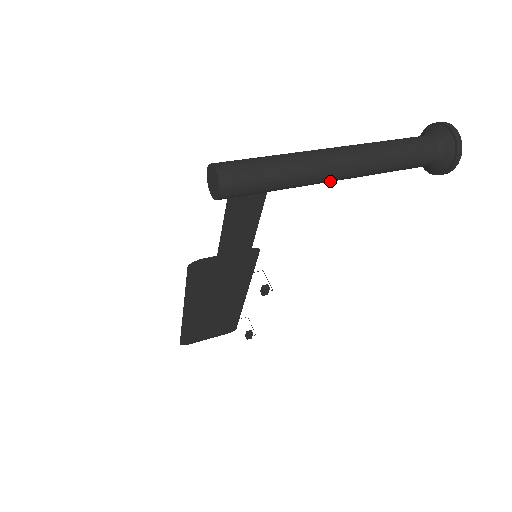
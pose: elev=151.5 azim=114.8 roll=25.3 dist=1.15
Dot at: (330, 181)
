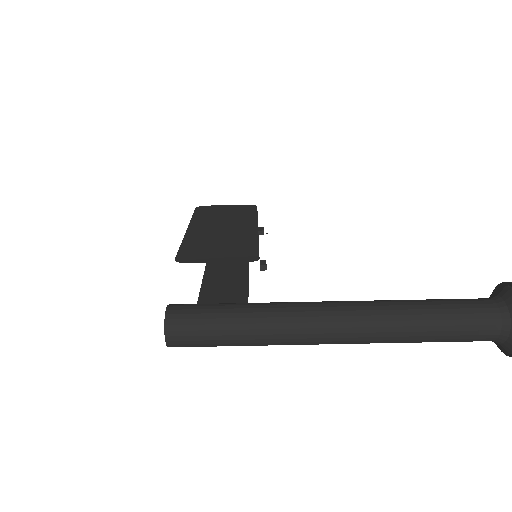
Dot at: occluded
